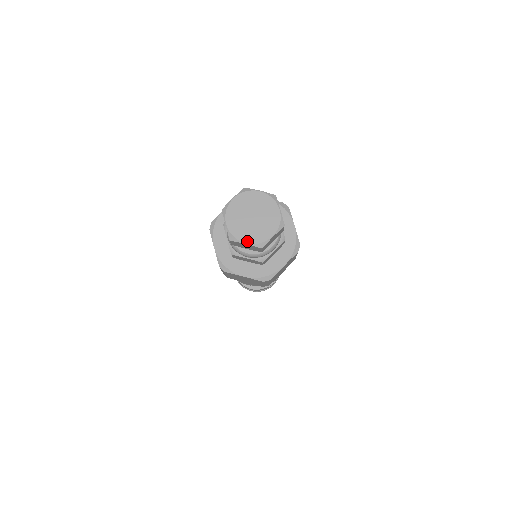
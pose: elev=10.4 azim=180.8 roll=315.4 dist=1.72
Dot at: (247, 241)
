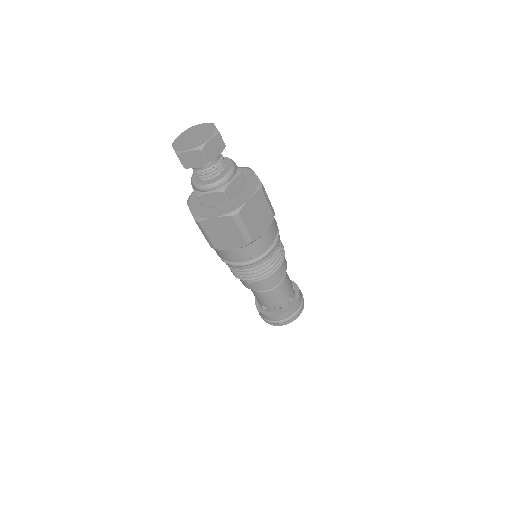
Dot at: (189, 149)
